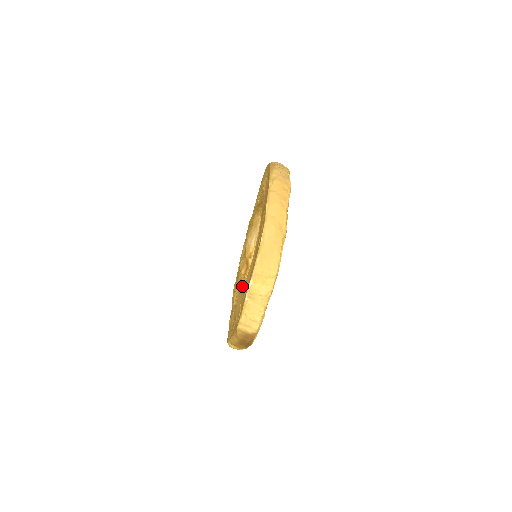
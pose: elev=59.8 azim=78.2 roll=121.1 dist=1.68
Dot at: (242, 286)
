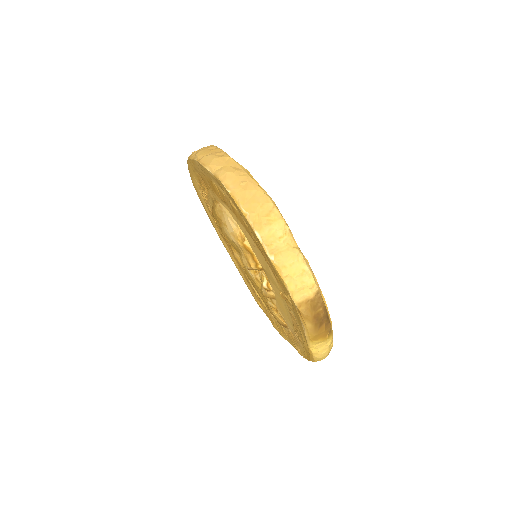
Dot at: (267, 284)
